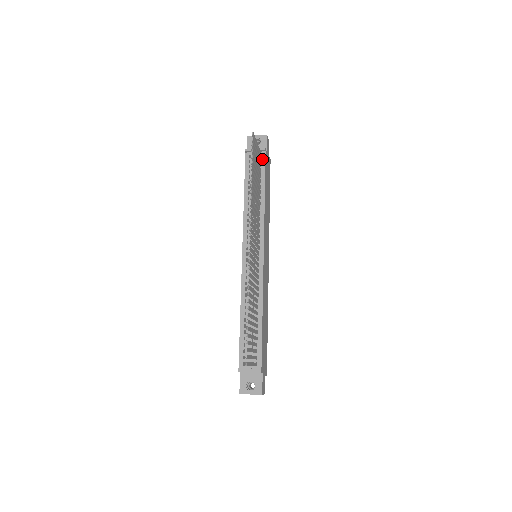
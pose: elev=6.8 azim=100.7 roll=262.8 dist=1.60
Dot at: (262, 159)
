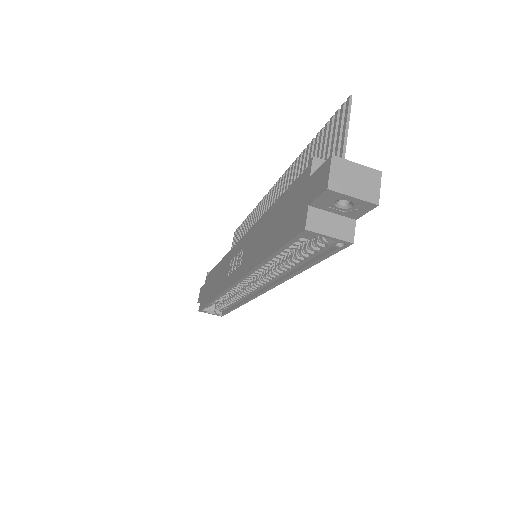
Dot at: occluded
